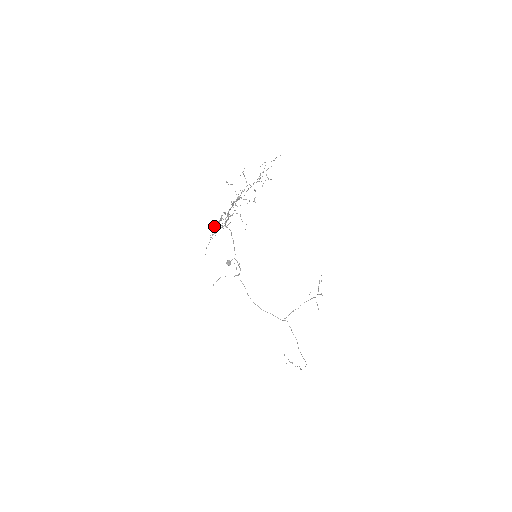
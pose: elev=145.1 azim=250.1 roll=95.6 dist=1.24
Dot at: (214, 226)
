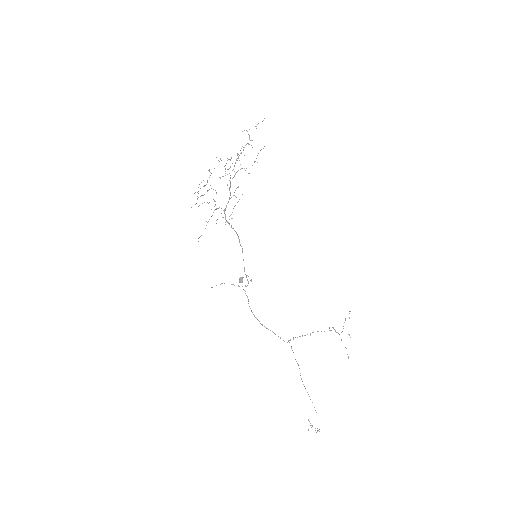
Dot at: (202, 203)
